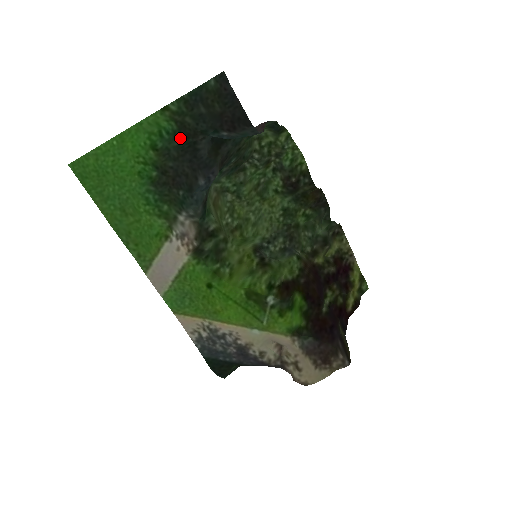
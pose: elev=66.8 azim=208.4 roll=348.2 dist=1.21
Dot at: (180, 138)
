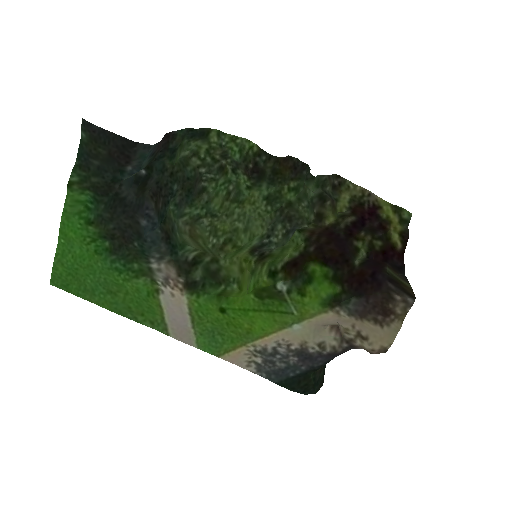
Dot at: (102, 199)
